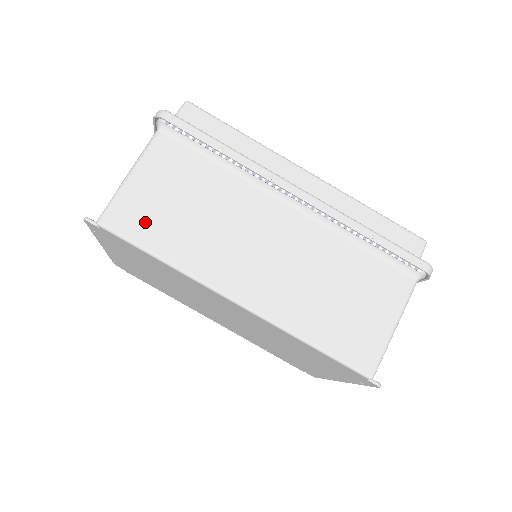
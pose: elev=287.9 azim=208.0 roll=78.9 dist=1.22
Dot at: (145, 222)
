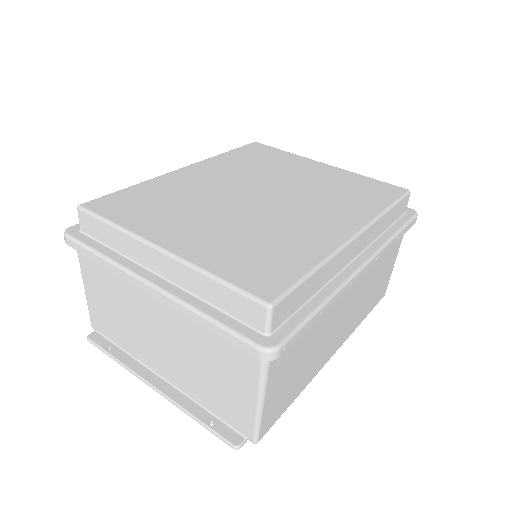
Dot at: (283, 403)
